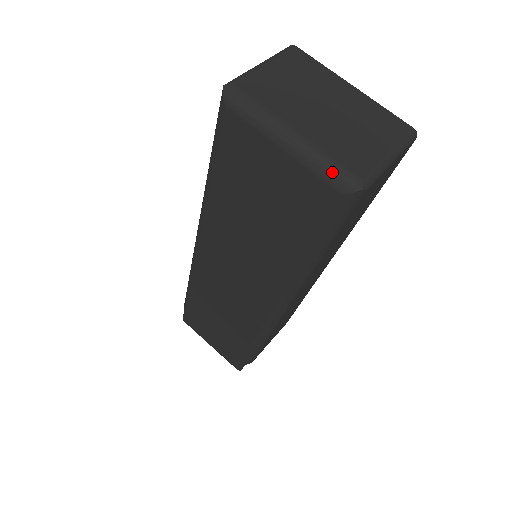
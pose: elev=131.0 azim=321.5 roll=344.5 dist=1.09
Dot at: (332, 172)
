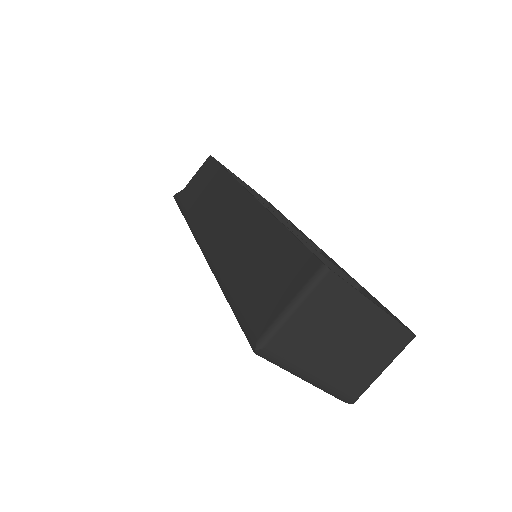
Dot at: (335, 396)
